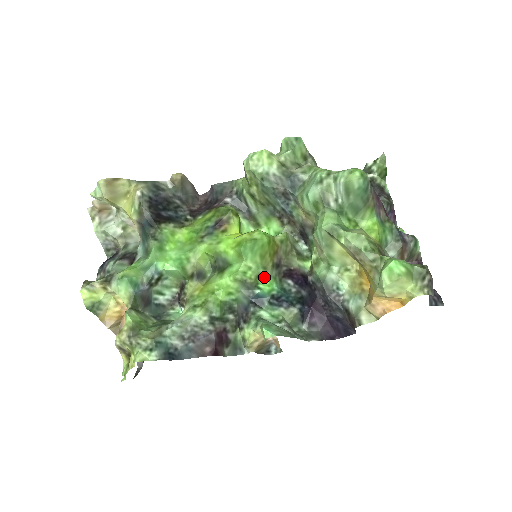
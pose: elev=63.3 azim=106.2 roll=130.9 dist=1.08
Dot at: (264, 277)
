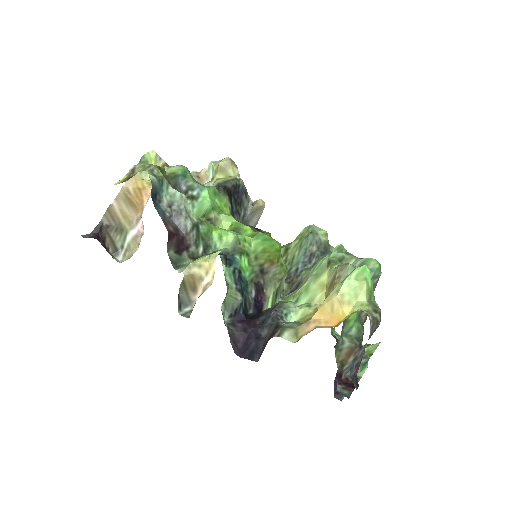
Dot at: (249, 261)
